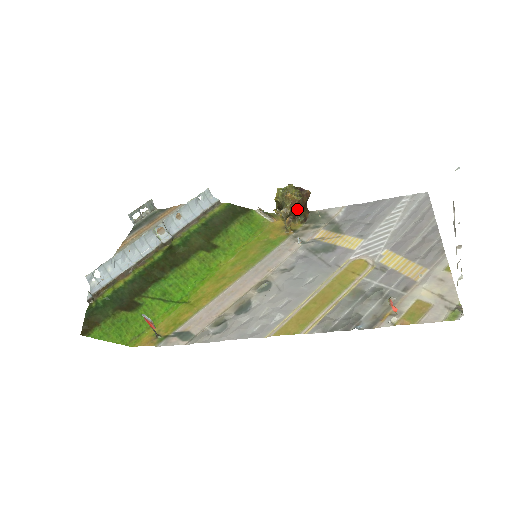
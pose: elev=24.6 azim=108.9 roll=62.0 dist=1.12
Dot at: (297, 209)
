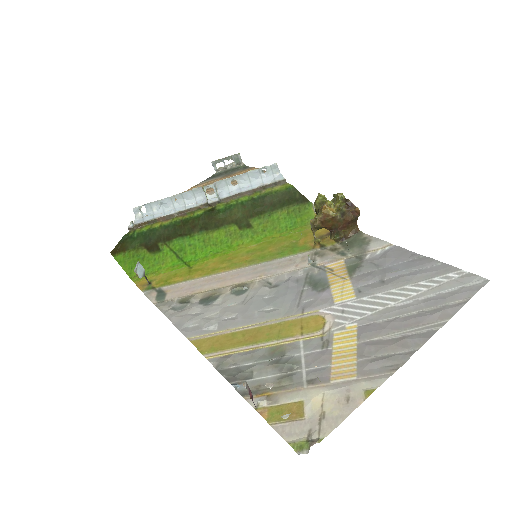
Dot at: (332, 225)
